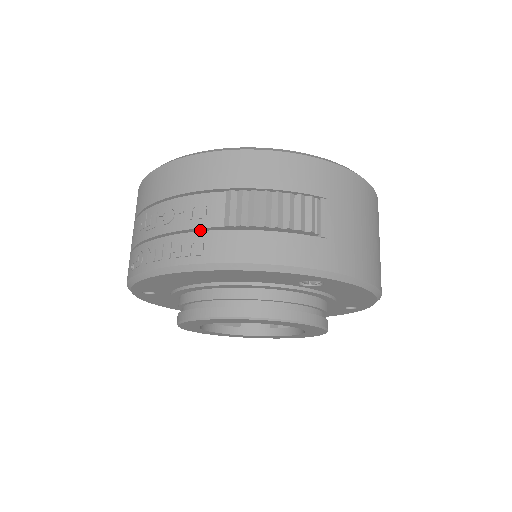
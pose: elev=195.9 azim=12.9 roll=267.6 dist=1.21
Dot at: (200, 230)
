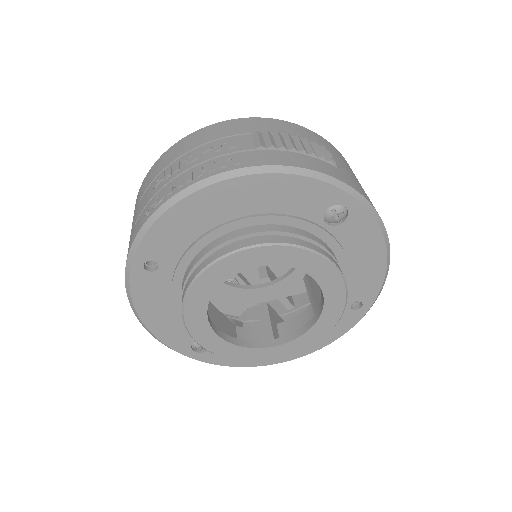
Dot at: occluded
